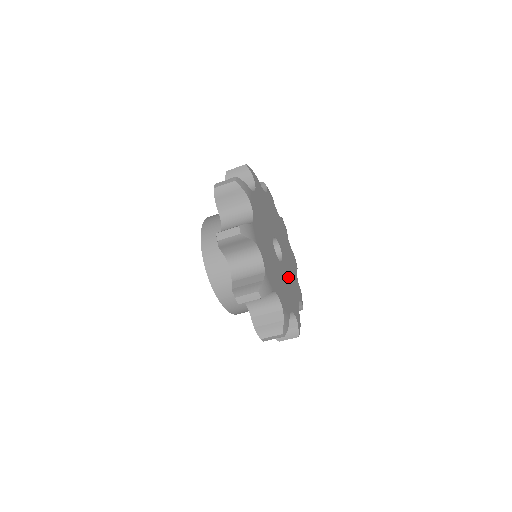
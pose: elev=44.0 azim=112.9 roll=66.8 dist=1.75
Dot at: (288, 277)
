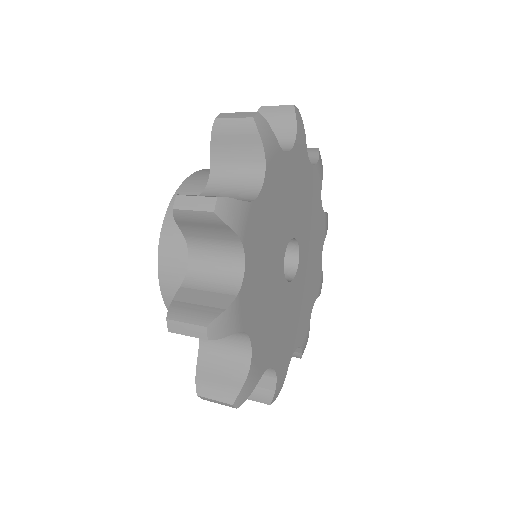
Dot at: (307, 230)
